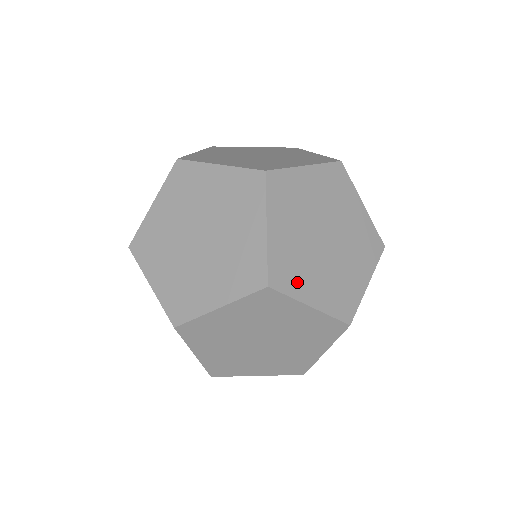
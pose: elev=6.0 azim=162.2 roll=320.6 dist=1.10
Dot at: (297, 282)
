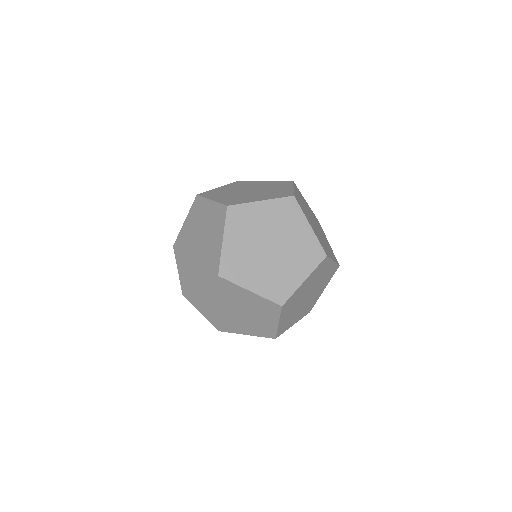
Dot at: (326, 250)
